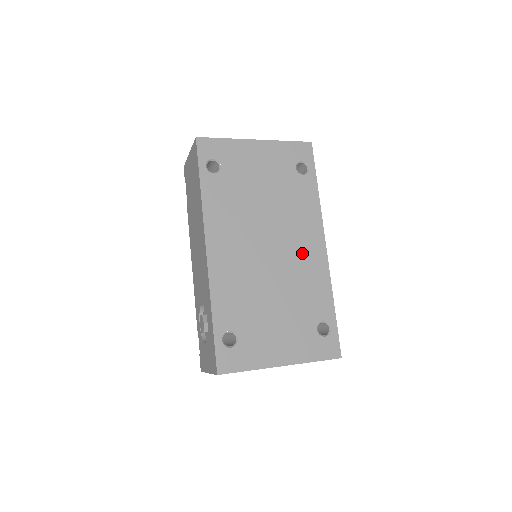
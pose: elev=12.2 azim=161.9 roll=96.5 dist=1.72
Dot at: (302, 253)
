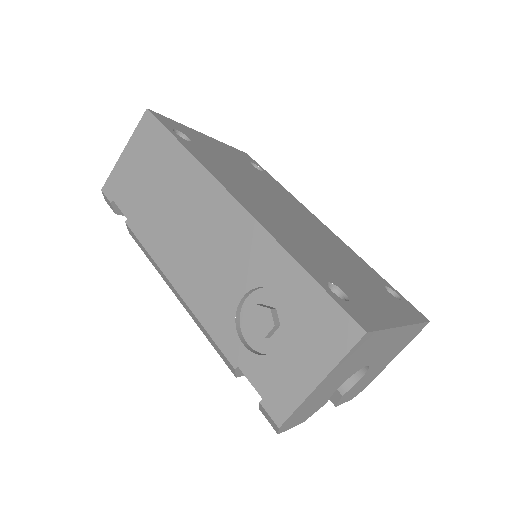
Dot at: (315, 226)
